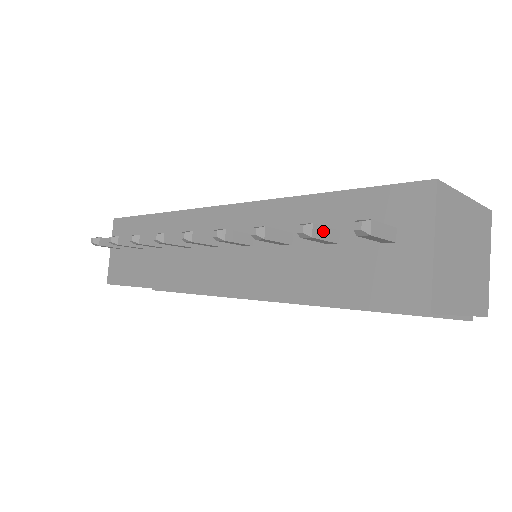
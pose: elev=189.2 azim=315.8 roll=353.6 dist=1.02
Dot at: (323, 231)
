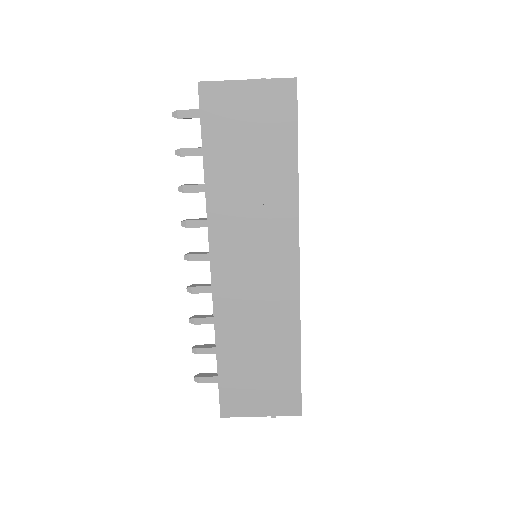
Dot at: (191, 148)
